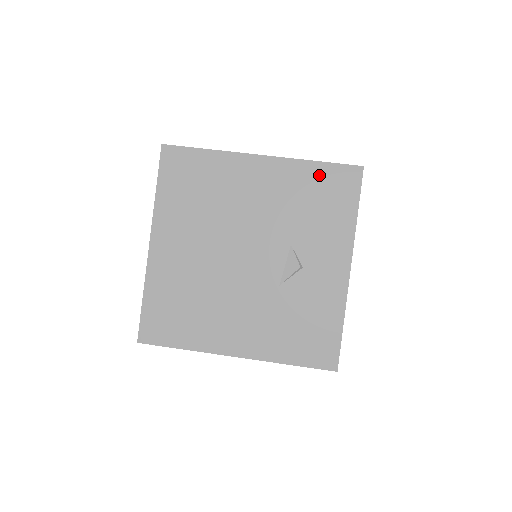
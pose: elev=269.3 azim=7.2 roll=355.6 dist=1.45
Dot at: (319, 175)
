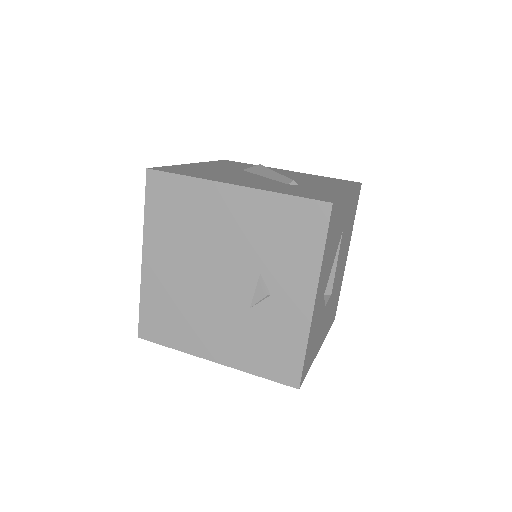
Dot at: (288, 209)
